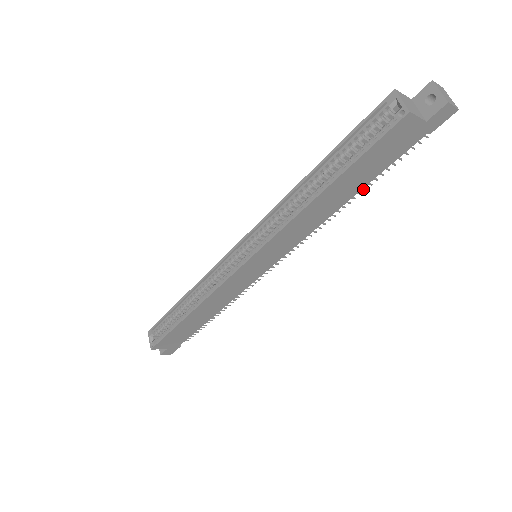
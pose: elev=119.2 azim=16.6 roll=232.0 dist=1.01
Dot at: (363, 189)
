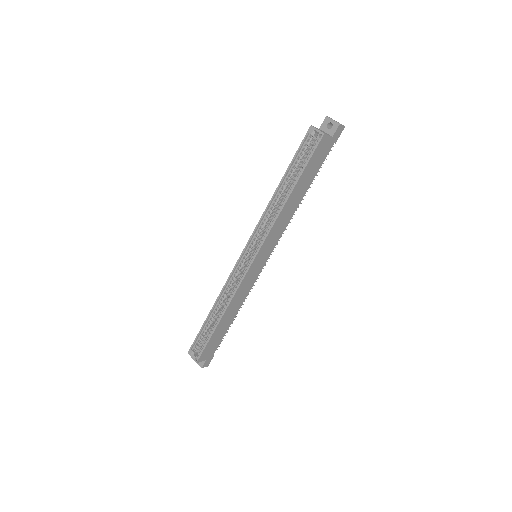
Dot at: occluded
